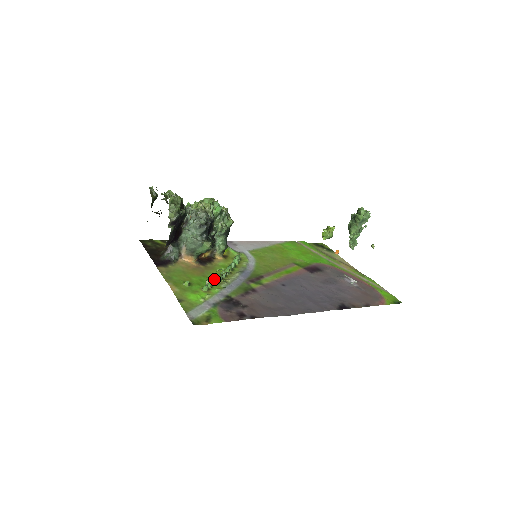
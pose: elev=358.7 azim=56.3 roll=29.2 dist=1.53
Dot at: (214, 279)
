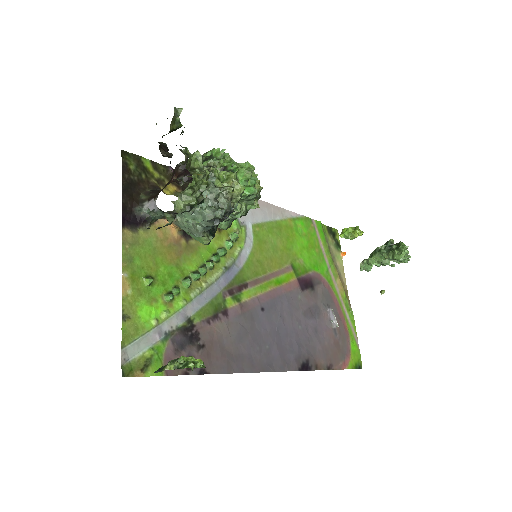
Dot at: (187, 282)
